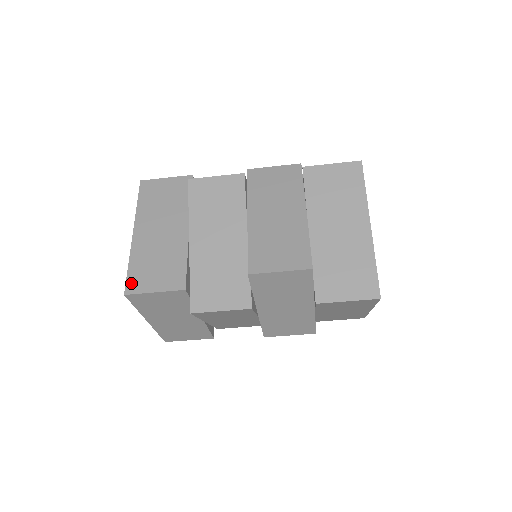
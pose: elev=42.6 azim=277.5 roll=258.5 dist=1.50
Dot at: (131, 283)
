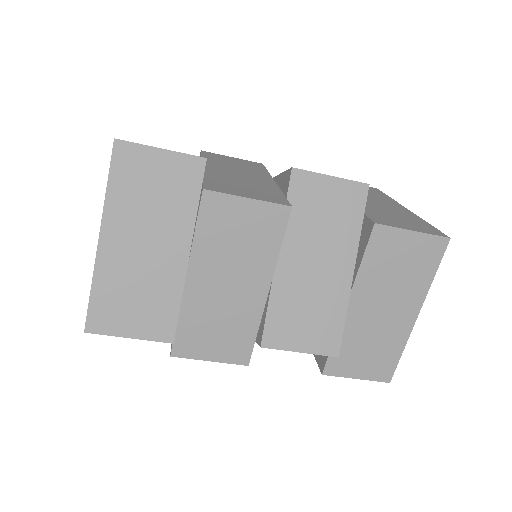
Dot at: occluded
